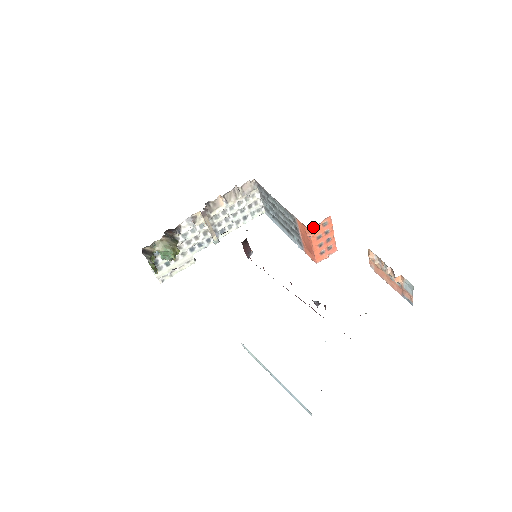
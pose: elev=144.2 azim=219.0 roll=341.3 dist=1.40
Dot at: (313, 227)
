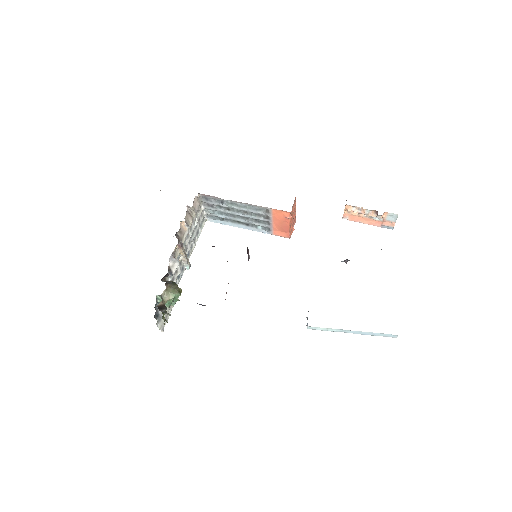
Dot at: occluded
